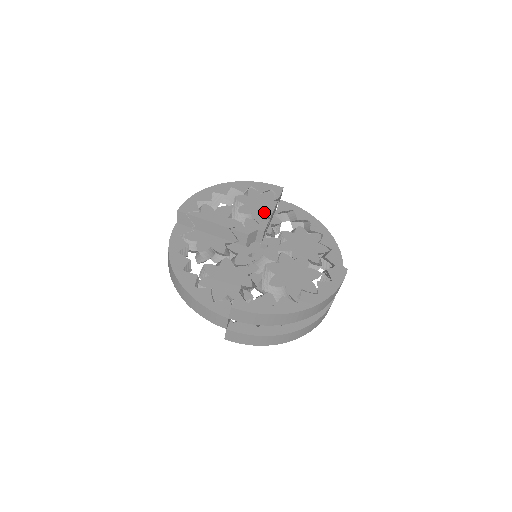
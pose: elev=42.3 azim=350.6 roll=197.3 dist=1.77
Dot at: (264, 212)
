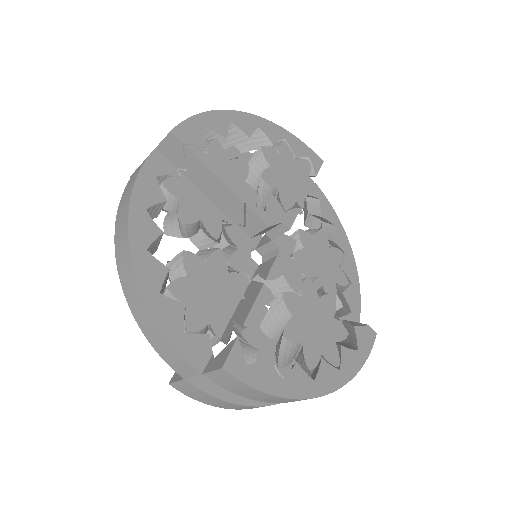
Dot at: (295, 193)
